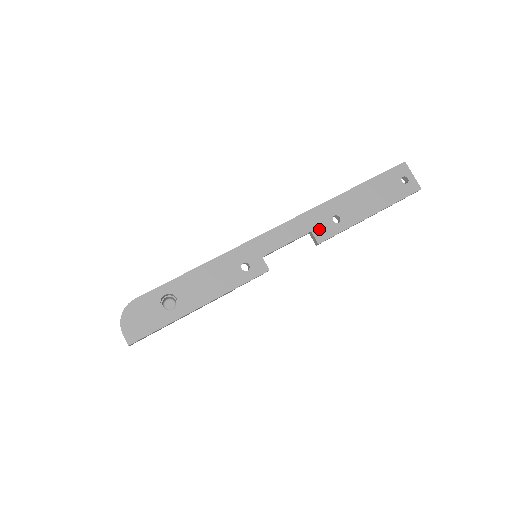
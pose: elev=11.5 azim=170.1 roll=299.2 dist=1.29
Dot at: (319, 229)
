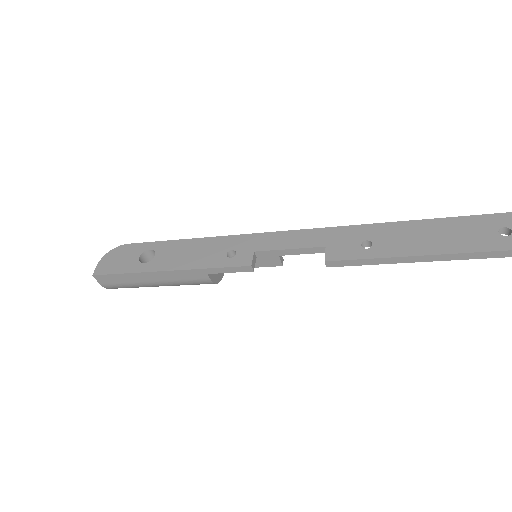
Dot at: (337, 247)
